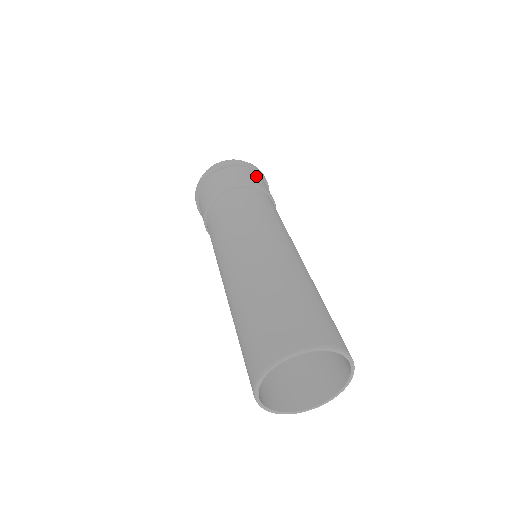
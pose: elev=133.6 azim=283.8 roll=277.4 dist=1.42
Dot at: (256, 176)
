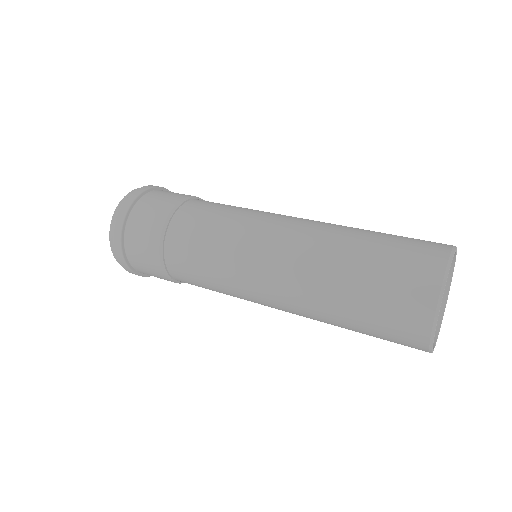
Dot at: (173, 192)
